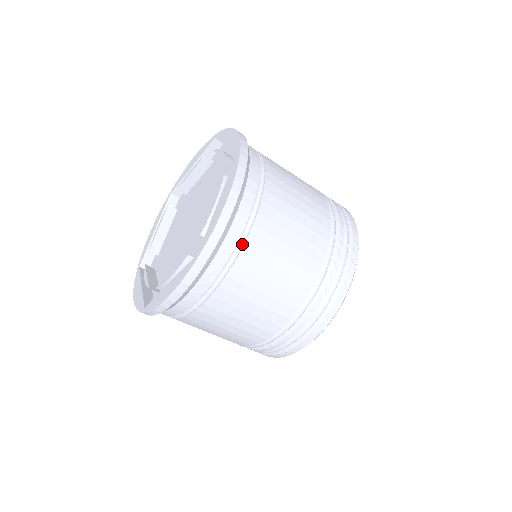
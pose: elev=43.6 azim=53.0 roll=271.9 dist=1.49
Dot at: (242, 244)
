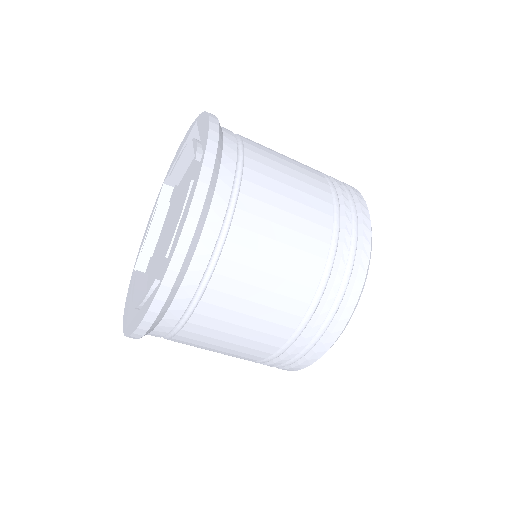
Dot at: (242, 153)
